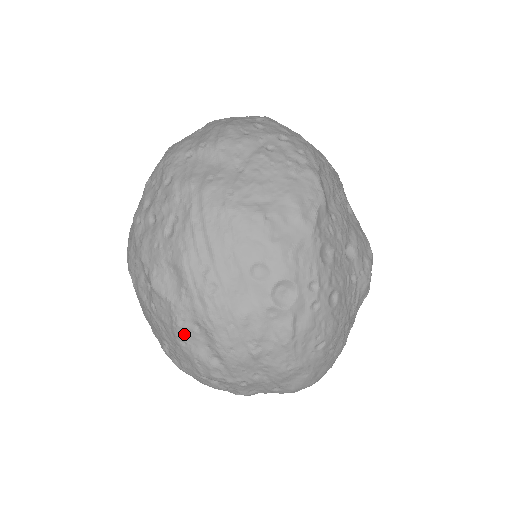
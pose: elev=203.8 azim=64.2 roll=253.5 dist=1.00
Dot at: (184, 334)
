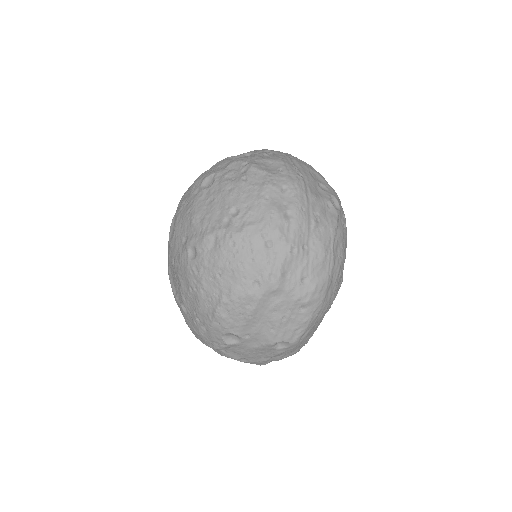
Dot at: (271, 191)
